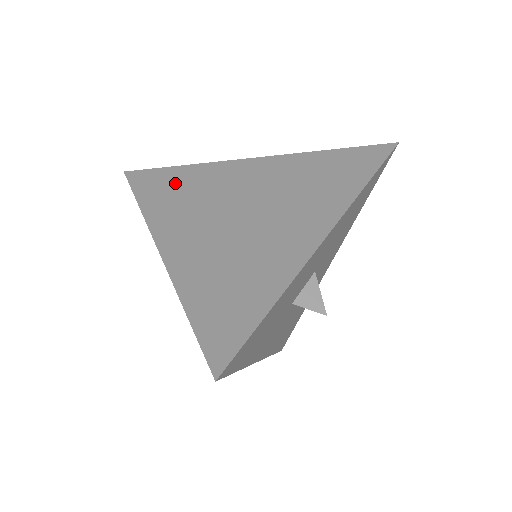
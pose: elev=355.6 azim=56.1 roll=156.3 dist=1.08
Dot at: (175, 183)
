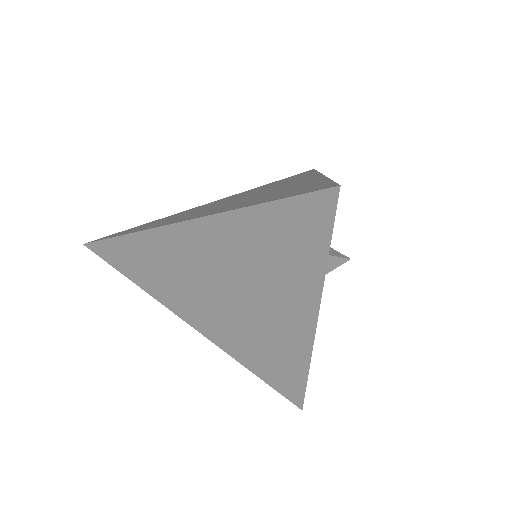
Dot at: (151, 223)
